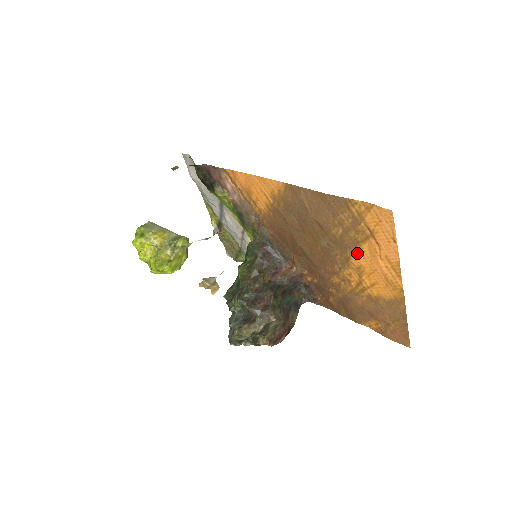
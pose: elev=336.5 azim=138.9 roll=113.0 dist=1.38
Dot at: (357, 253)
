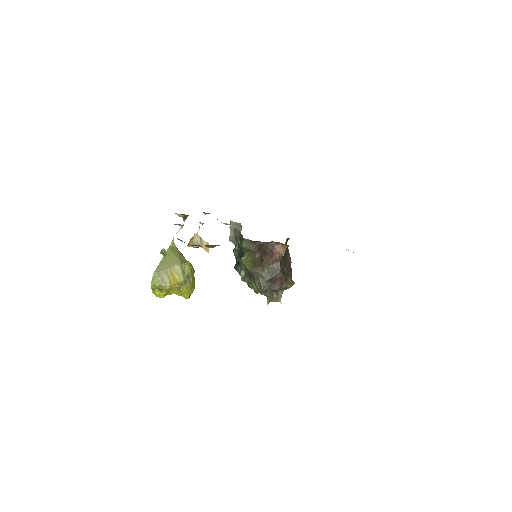
Dot at: occluded
